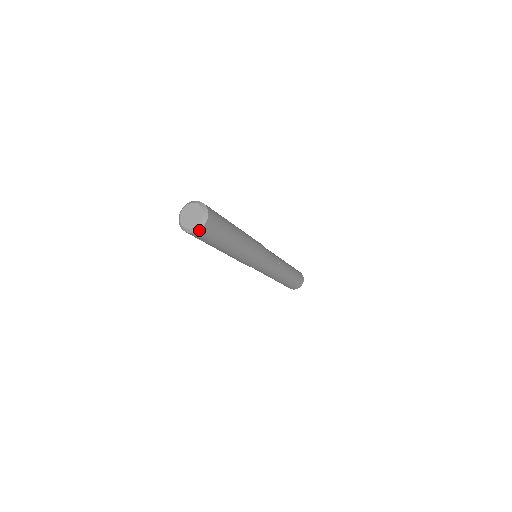
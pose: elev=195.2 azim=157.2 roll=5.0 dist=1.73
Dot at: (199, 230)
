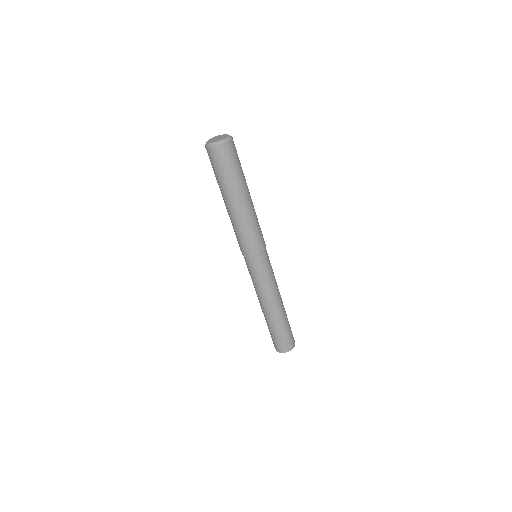
Dot at: (231, 139)
